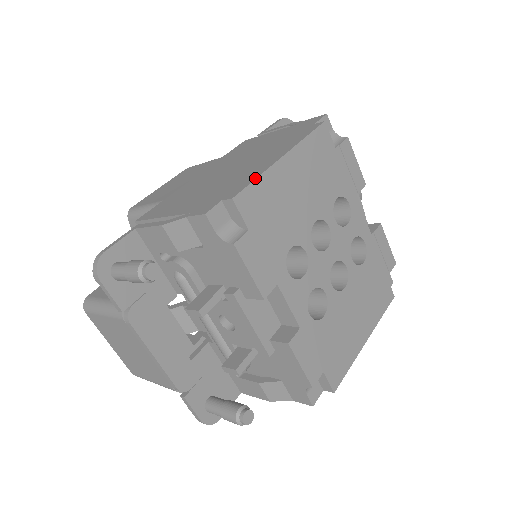
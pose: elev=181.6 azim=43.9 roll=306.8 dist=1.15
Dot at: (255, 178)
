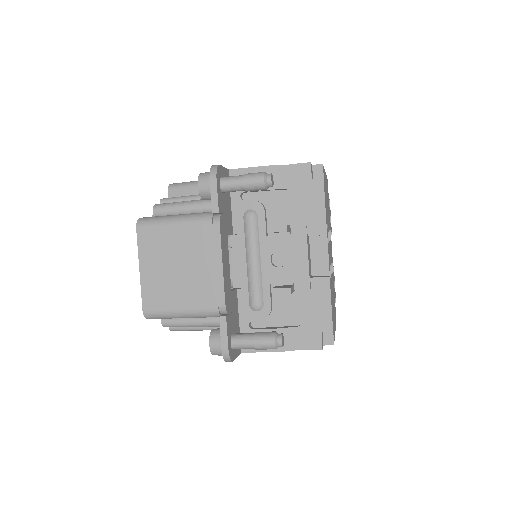
Dot at: occluded
